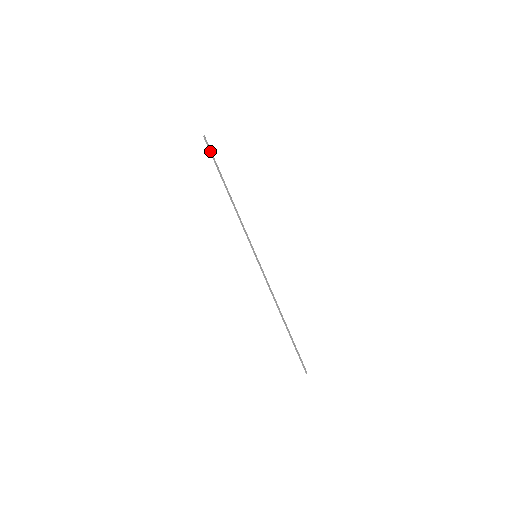
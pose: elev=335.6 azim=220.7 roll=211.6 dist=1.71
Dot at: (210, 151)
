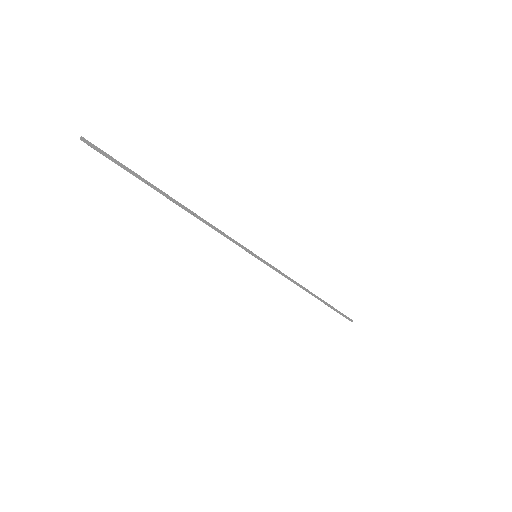
Dot at: (110, 159)
